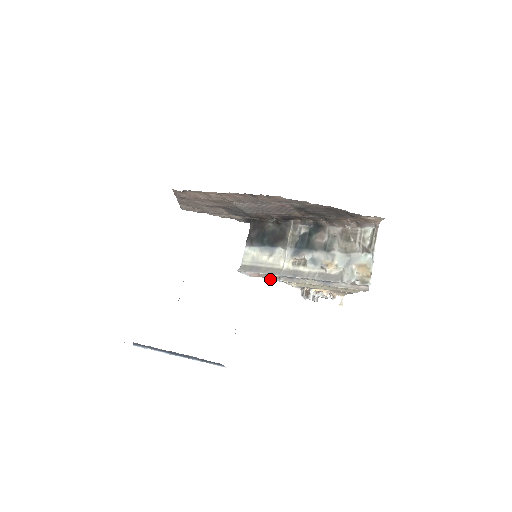
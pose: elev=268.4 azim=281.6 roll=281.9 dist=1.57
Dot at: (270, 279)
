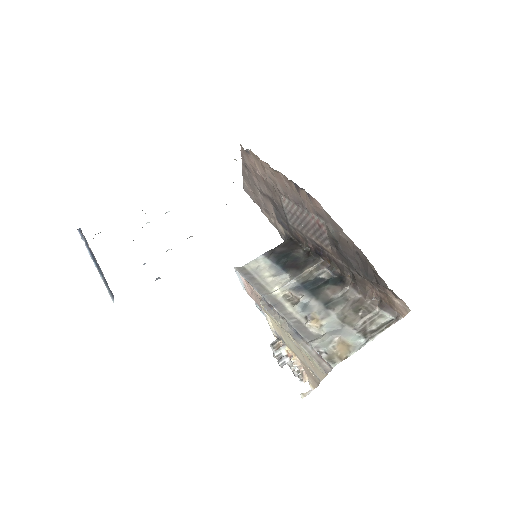
Dot at: (259, 307)
